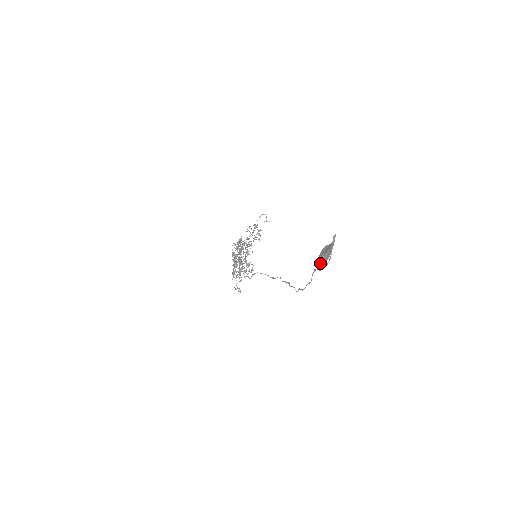
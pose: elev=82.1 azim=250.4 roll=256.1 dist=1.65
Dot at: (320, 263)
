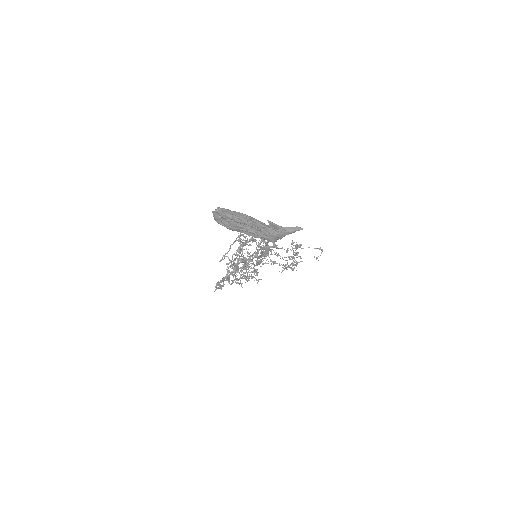
Dot at: occluded
